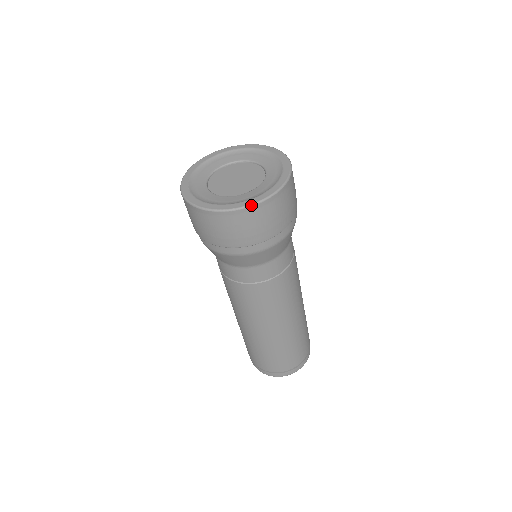
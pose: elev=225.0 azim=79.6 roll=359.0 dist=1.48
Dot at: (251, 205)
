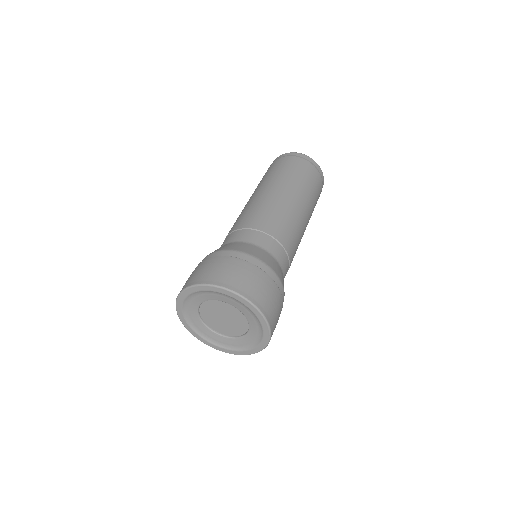
Dot at: occluded
